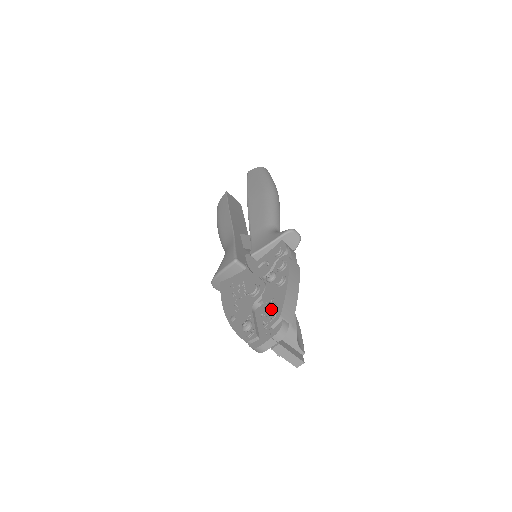
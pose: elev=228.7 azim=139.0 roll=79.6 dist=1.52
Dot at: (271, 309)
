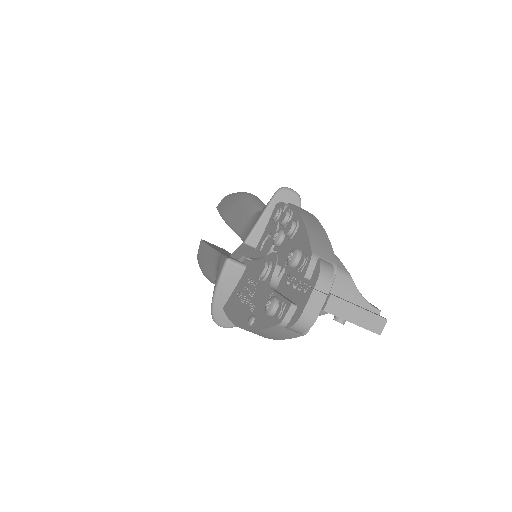
Dot at: (294, 256)
